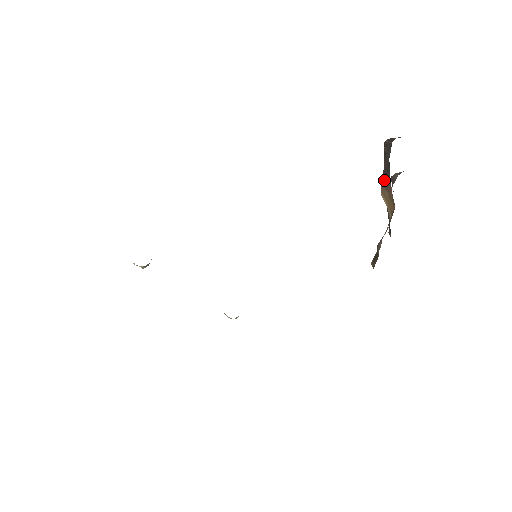
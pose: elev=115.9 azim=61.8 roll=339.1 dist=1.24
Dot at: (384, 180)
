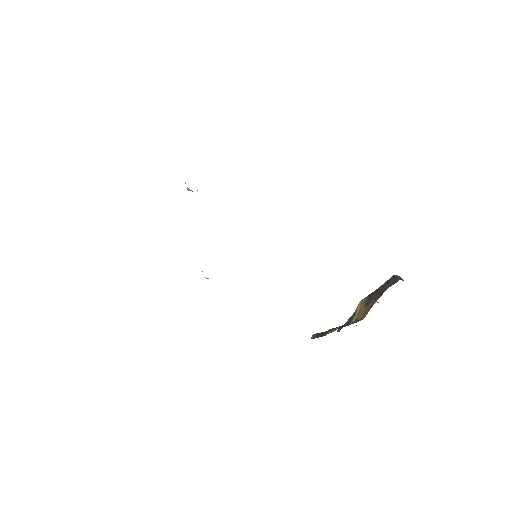
Dot at: (371, 296)
